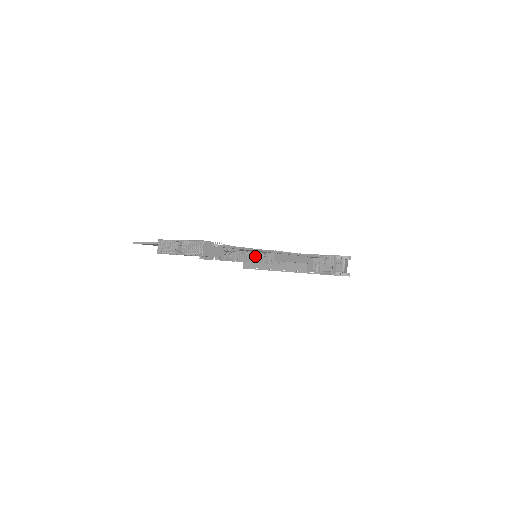
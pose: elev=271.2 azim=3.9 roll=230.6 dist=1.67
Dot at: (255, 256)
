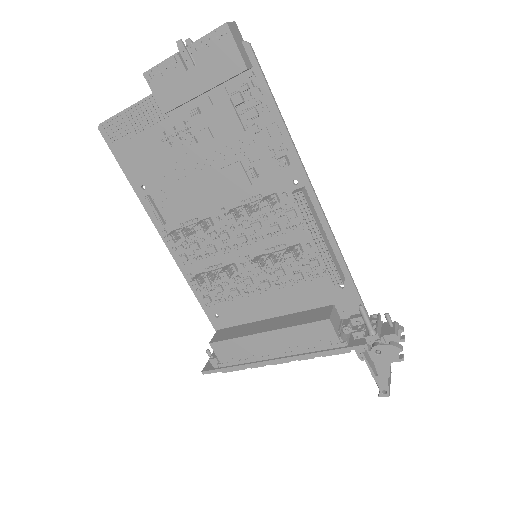
Dot at: (269, 196)
